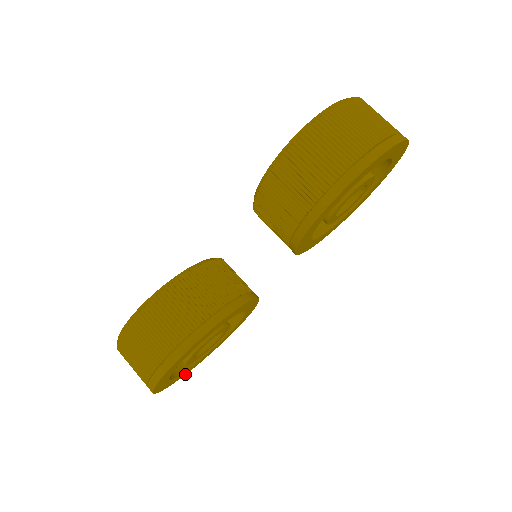
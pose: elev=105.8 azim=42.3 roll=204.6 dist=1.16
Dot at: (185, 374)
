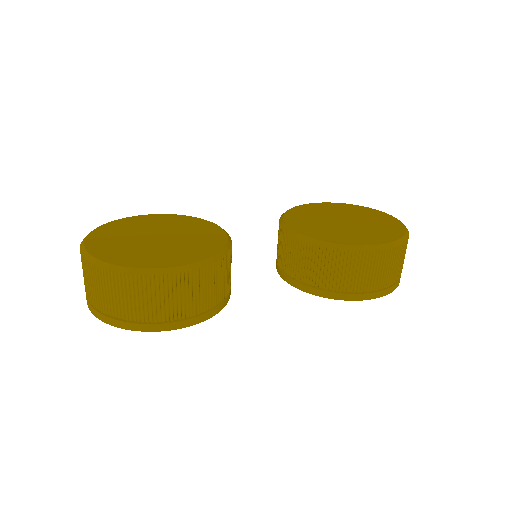
Dot at: occluded
